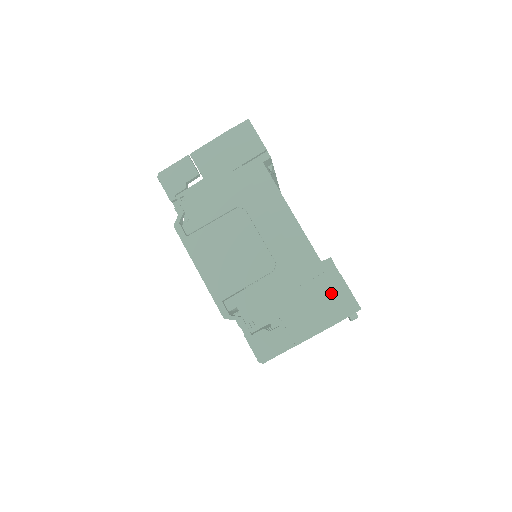
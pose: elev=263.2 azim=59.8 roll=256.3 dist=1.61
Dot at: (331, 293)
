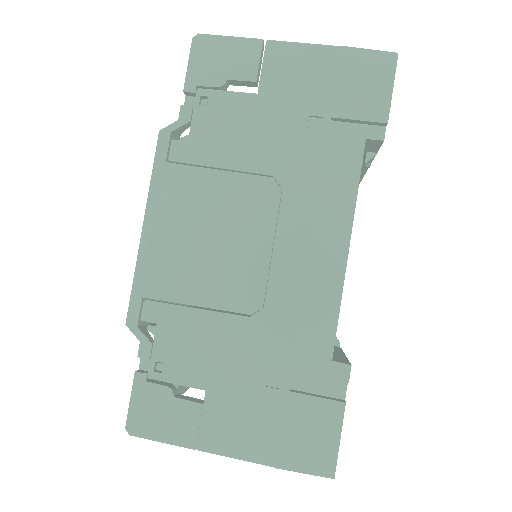
Dot at: (309, 418)
